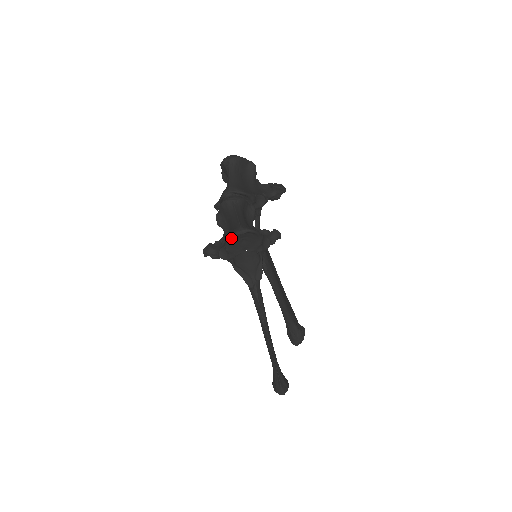
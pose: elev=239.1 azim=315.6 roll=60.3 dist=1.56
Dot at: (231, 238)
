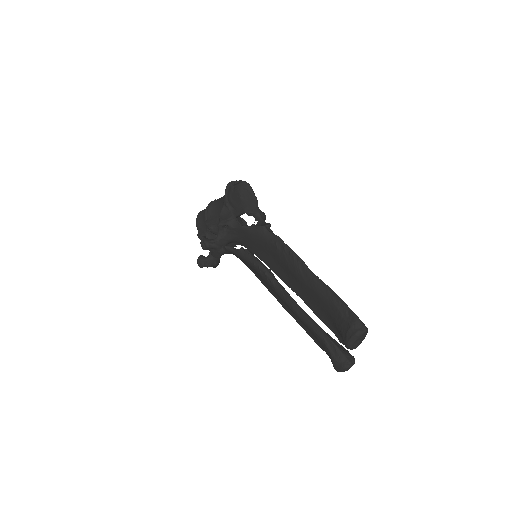
Dot at: (229, 186)
